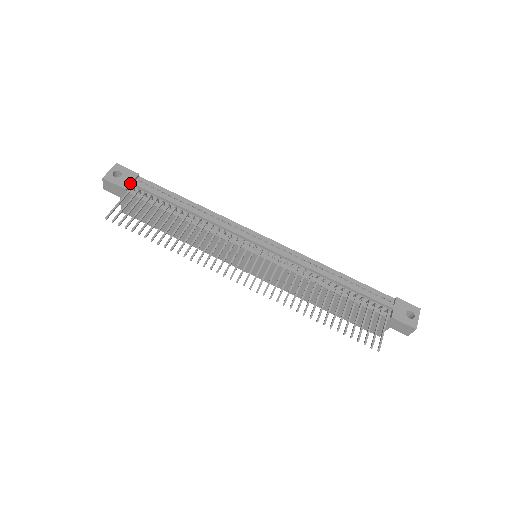
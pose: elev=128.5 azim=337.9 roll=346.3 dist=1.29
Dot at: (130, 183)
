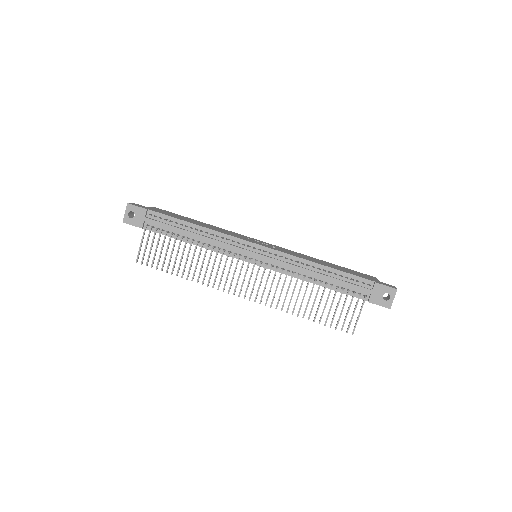
Dot at: (143, 221)
